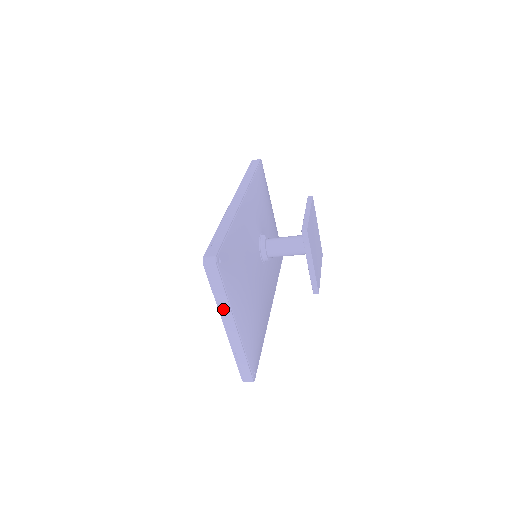
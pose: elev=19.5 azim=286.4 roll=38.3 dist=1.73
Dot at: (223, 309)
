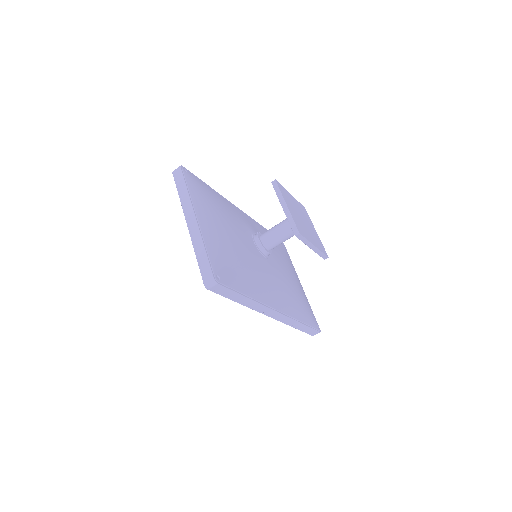
Dot at: (186, 205)
